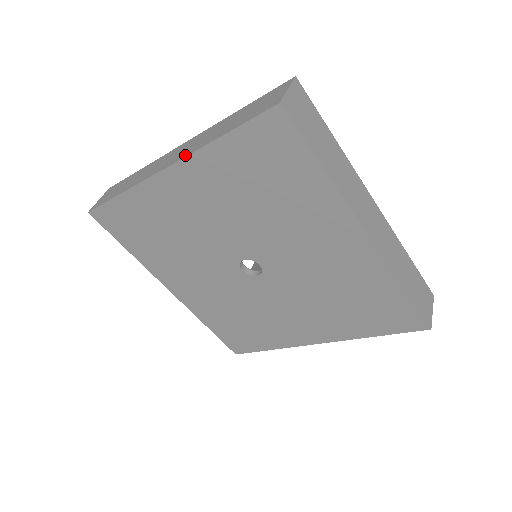
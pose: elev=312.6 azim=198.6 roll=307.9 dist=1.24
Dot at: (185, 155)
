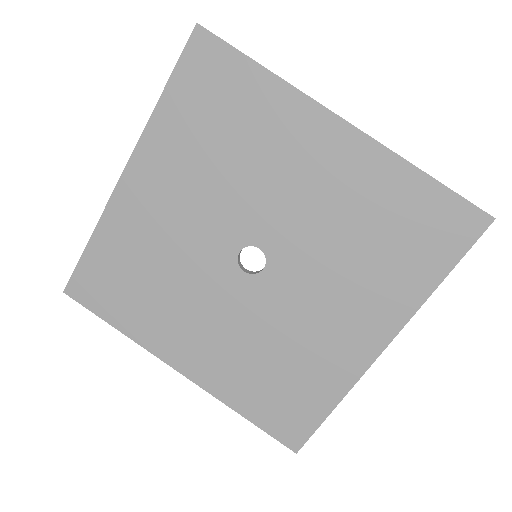
Dot at: (138, 144)
